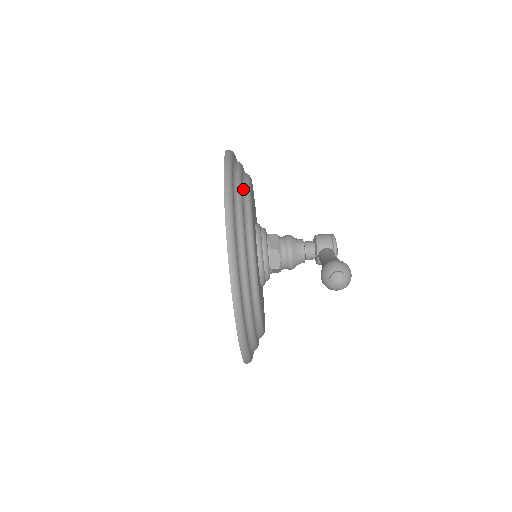
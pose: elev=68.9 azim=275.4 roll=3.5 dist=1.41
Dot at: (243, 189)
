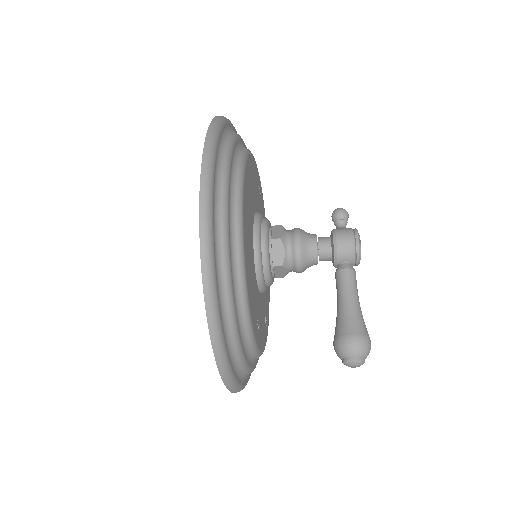
Dot at: (232, 256)
